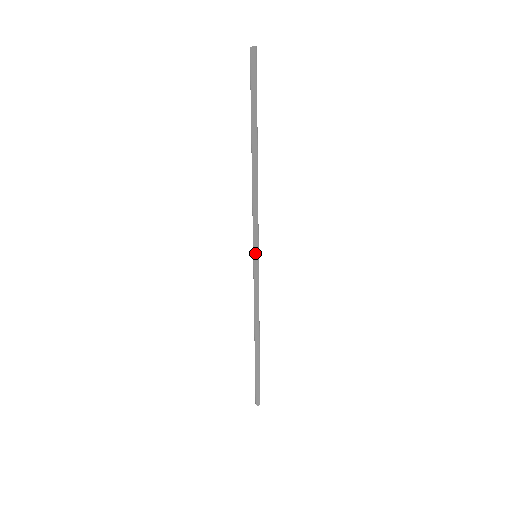
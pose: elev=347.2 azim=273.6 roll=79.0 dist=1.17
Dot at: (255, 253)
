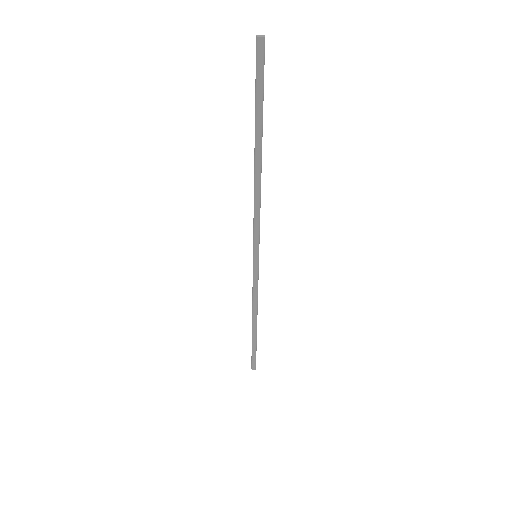
Dot at: (256, 255)
